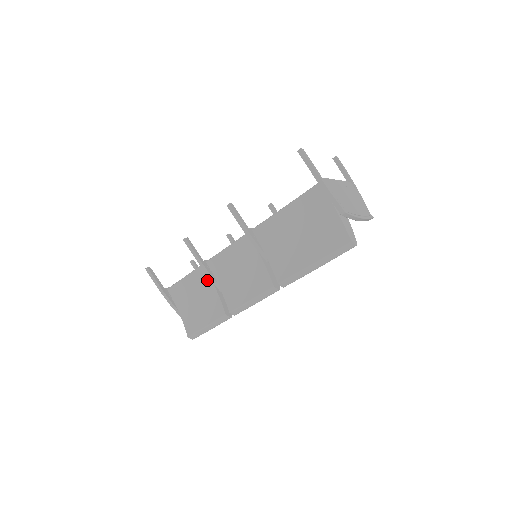
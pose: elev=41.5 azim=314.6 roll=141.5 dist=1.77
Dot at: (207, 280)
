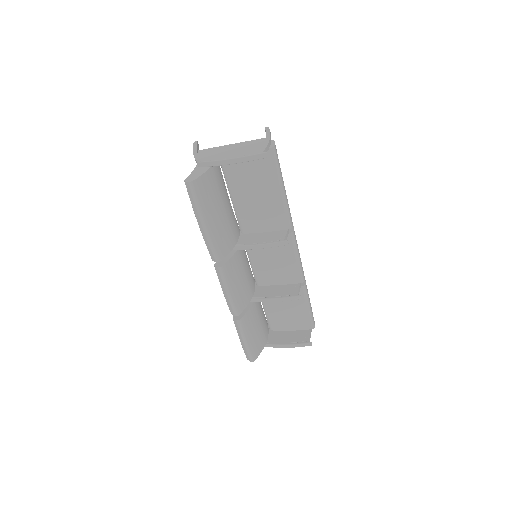
Dot at: occluded
